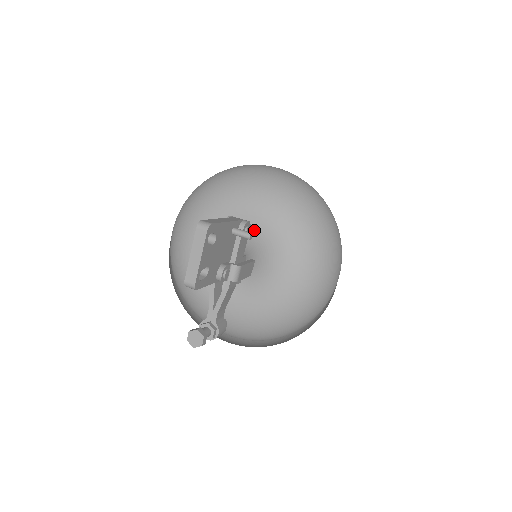
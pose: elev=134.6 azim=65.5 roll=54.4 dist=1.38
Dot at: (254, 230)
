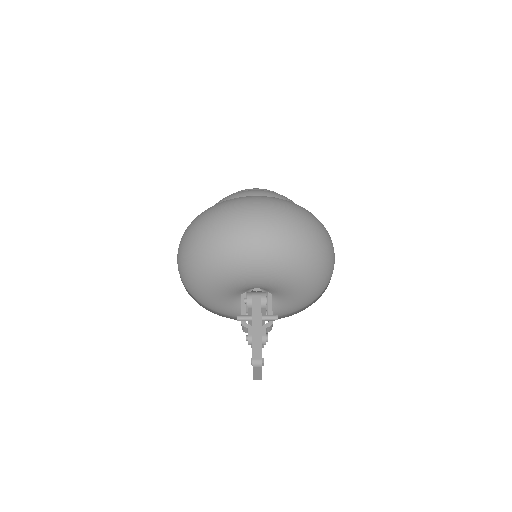
Dot at: (267, 286)
